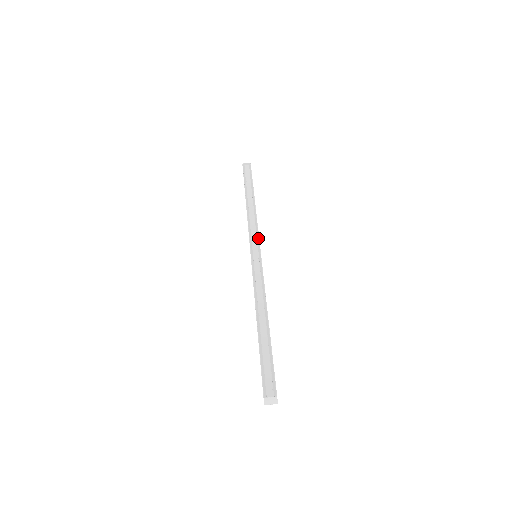
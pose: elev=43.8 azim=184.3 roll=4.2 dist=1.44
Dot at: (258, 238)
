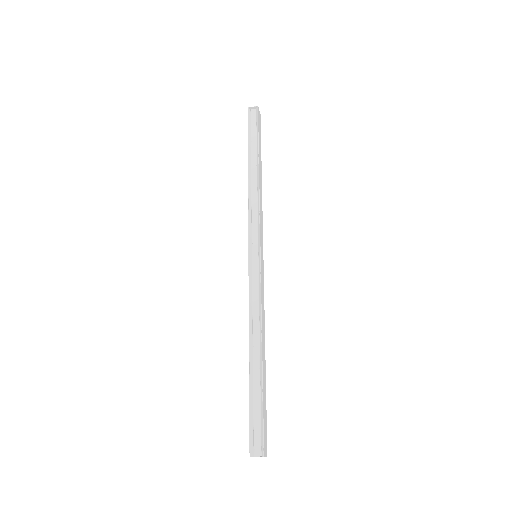
Dot at: (259, 232)
